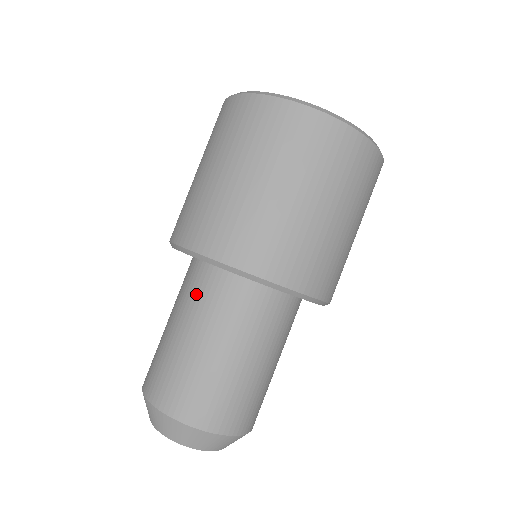
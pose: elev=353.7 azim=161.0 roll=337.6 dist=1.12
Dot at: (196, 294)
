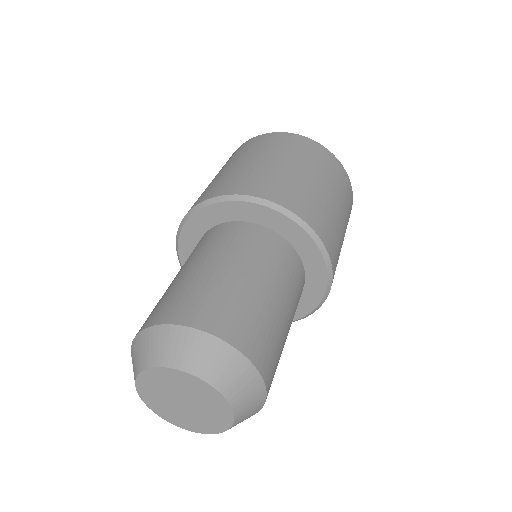
Dot at: (215, 240)
